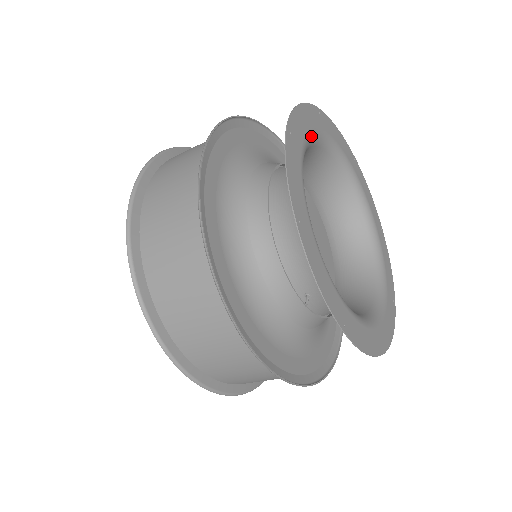
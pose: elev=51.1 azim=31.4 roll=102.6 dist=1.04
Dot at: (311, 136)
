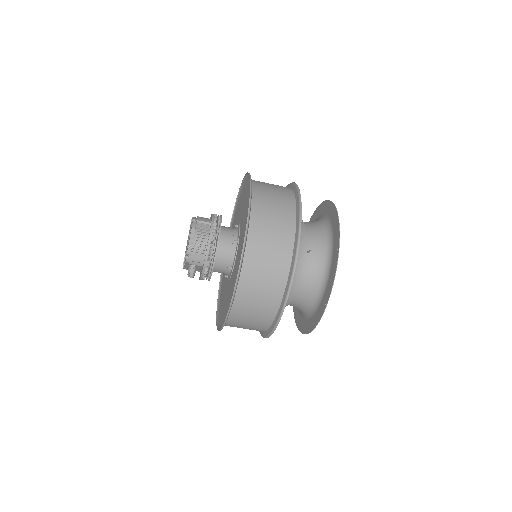
Dot at: occluded
